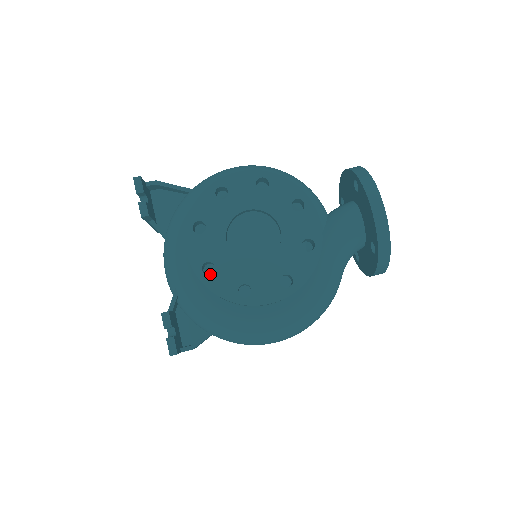
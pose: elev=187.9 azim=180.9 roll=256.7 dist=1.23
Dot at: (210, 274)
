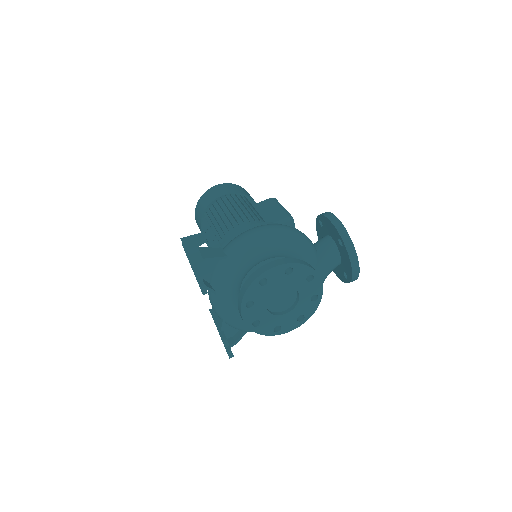
Dot at: occluded
